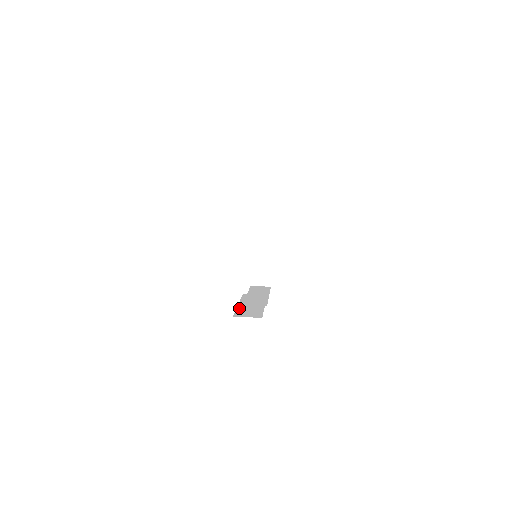
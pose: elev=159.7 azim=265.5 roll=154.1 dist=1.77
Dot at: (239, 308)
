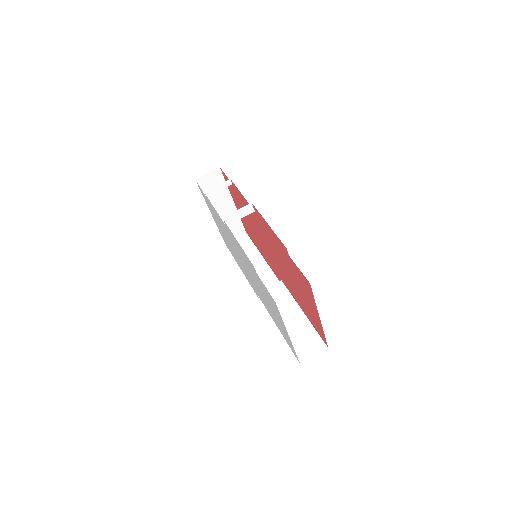
Dot at: occluded
